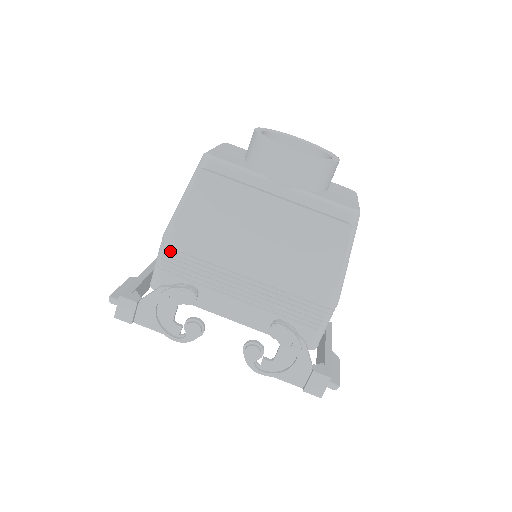
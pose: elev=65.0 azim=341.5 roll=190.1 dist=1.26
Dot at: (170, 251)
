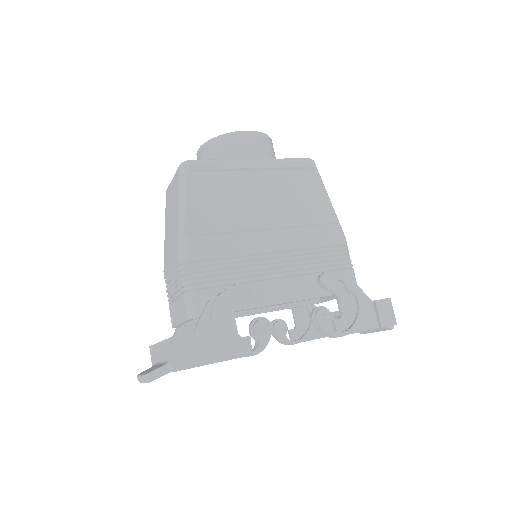
Dot at: (196, 263)
